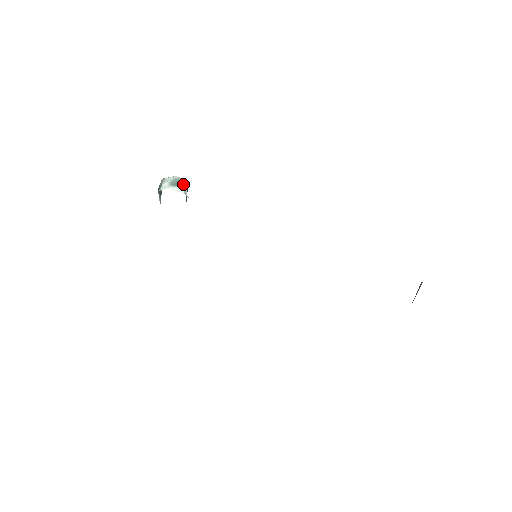
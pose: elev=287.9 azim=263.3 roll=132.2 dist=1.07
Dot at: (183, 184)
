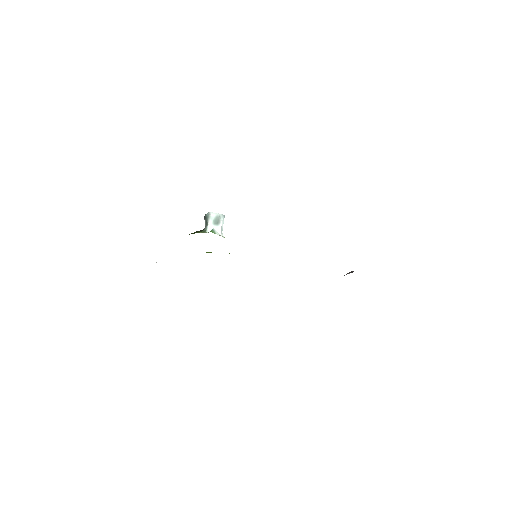
Dot at: (221, 223)
